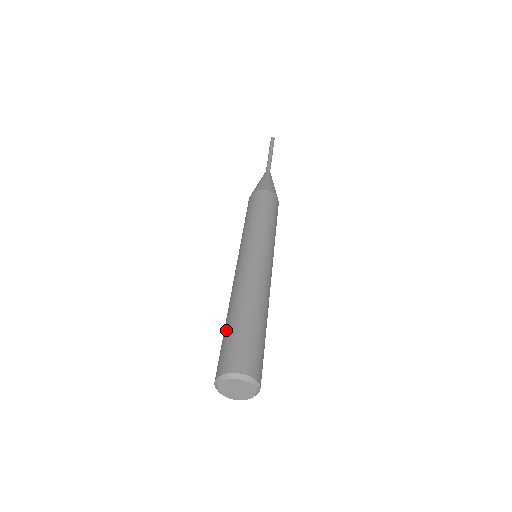
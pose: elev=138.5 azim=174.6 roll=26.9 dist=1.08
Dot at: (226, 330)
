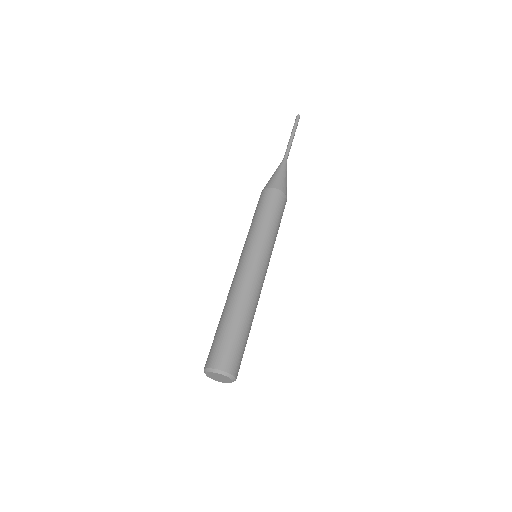
Dot at: (225, 328)
